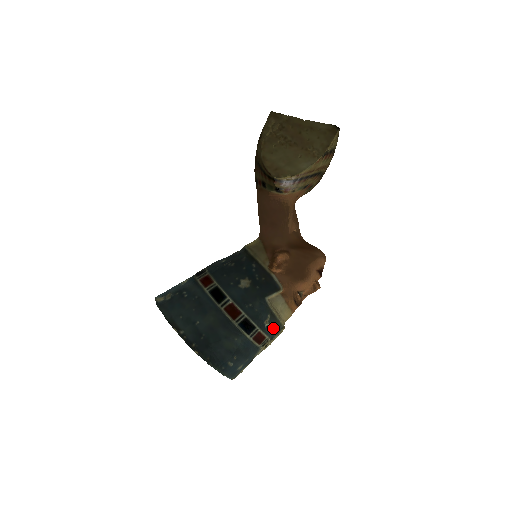
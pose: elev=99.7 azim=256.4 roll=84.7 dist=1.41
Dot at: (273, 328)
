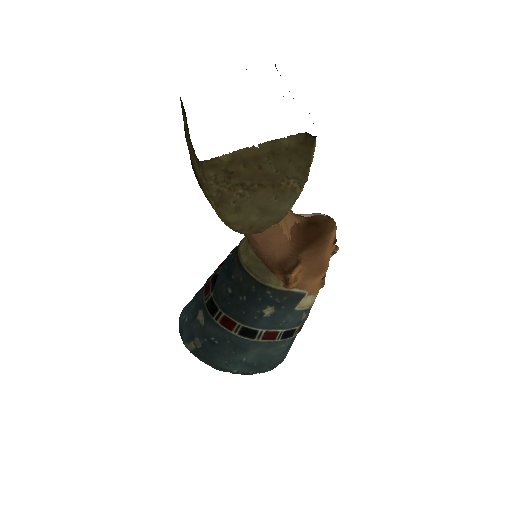
Dot at: (309, 311)
